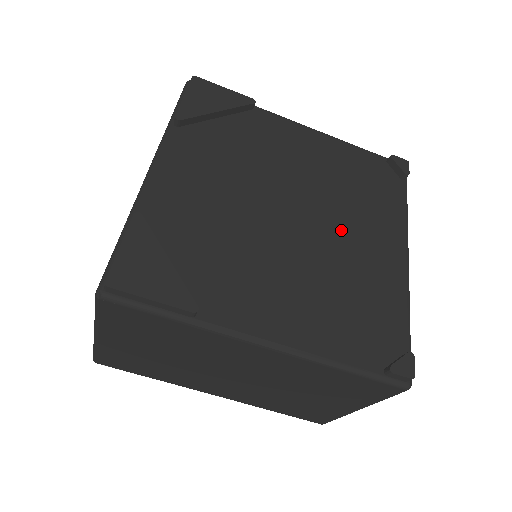
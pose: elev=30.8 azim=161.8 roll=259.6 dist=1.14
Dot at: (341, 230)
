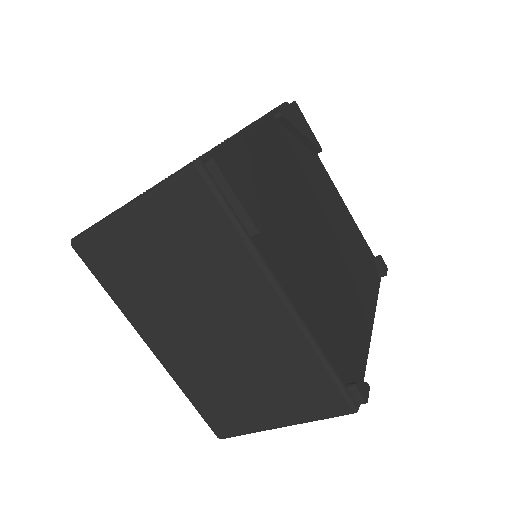
Dot at: (344, 272)
